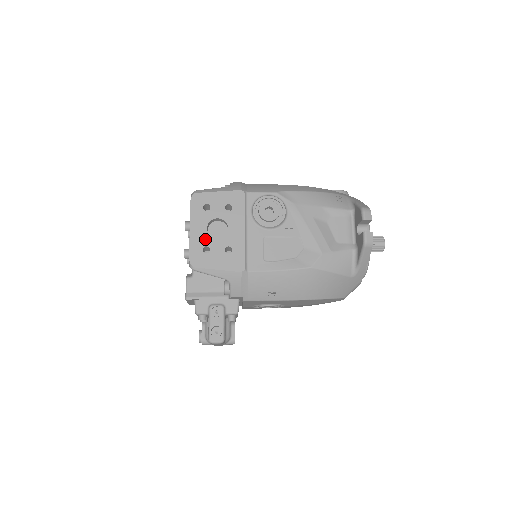
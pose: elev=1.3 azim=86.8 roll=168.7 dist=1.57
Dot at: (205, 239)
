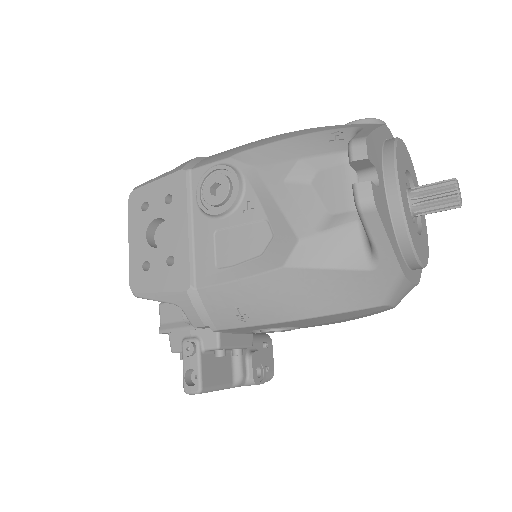
Dot at: (144, 251)
